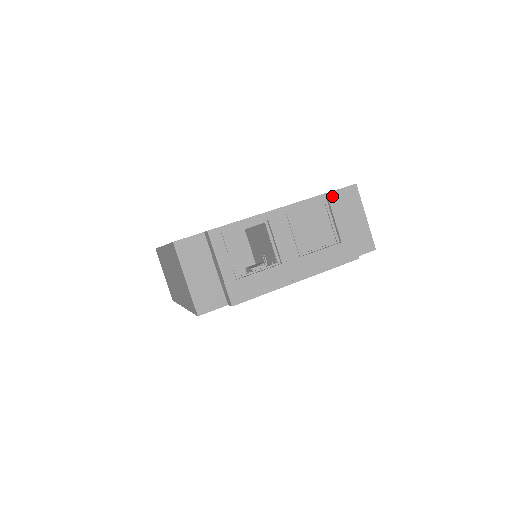
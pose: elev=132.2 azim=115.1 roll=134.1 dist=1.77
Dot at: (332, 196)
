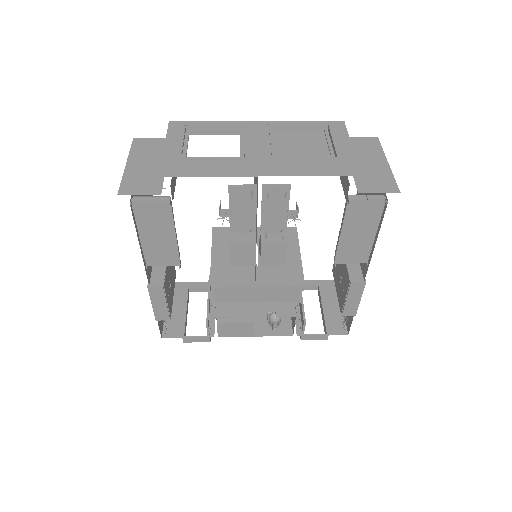
Dot at: (334, 124)
